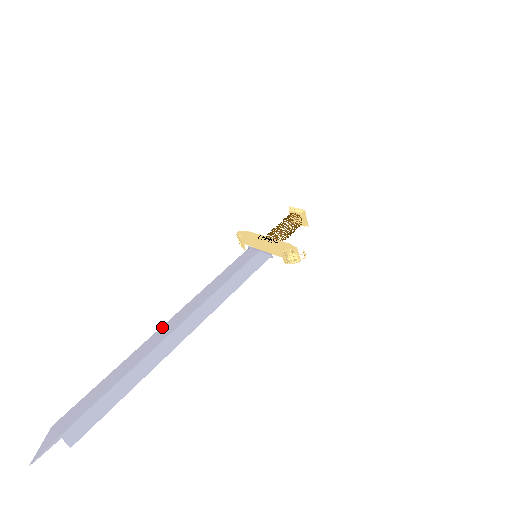
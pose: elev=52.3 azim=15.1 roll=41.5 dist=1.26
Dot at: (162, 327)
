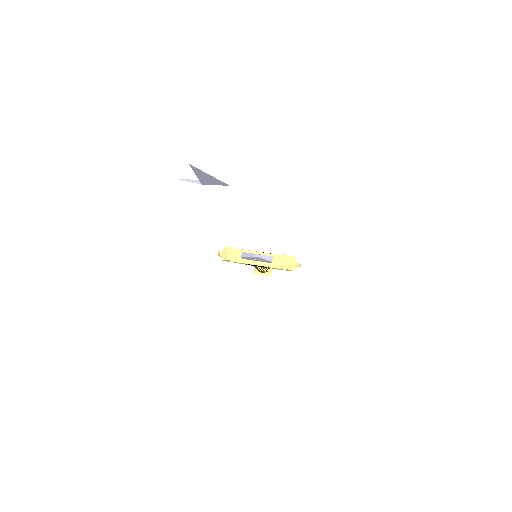
Dot at: occluded
